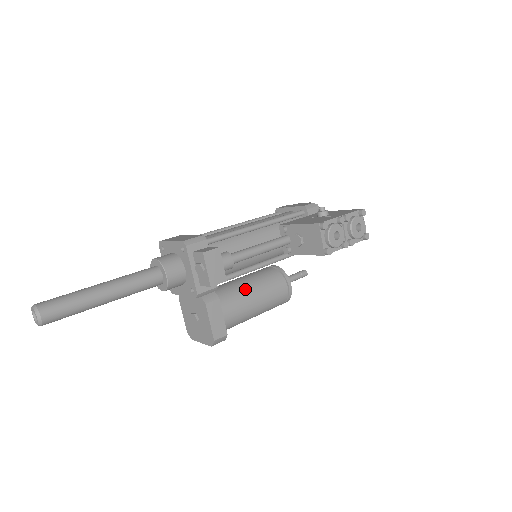
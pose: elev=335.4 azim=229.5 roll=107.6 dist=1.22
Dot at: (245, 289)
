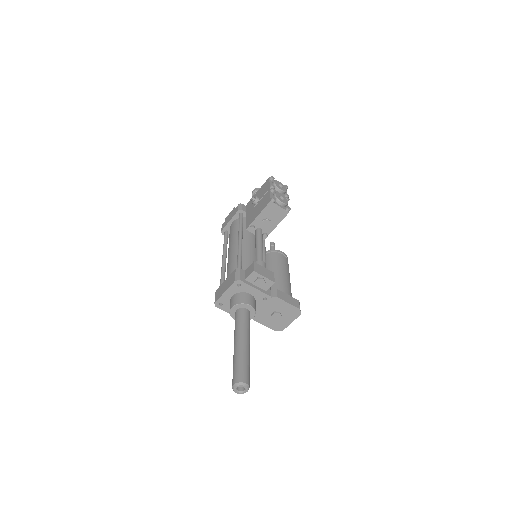
Dot at: (274, 275)
